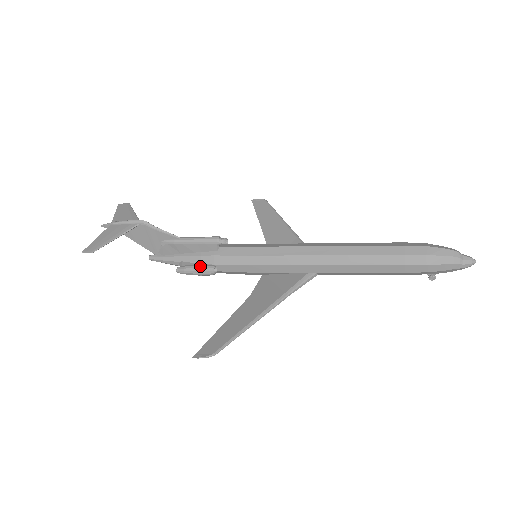
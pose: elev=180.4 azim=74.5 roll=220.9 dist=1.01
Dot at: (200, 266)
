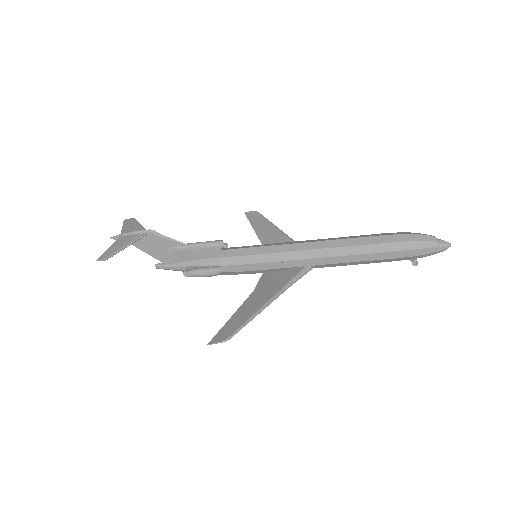
Dot at: (206, 268)
